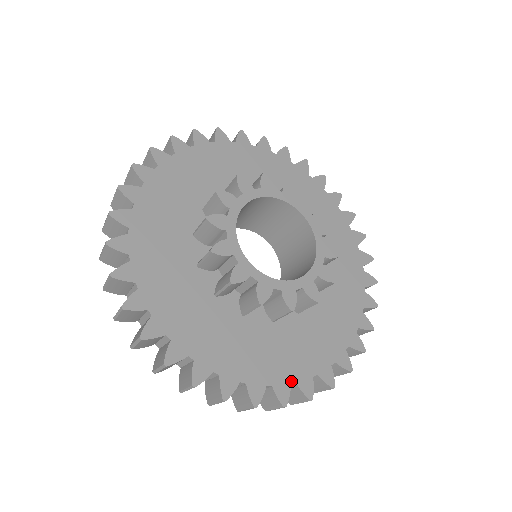
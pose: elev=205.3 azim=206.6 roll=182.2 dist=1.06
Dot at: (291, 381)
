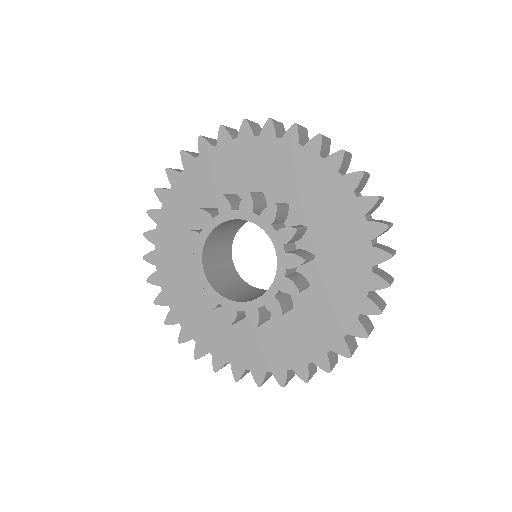
Dot at: (287, 368)
